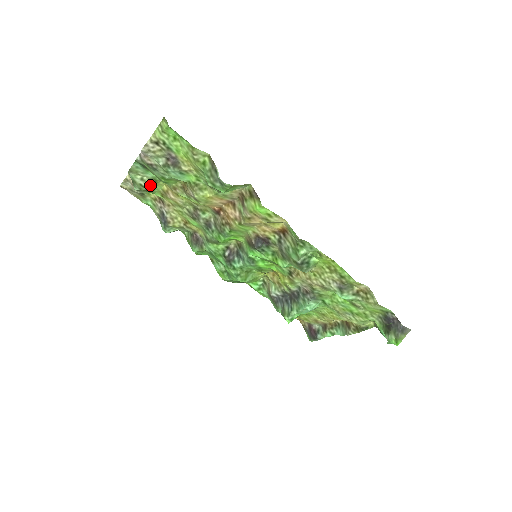
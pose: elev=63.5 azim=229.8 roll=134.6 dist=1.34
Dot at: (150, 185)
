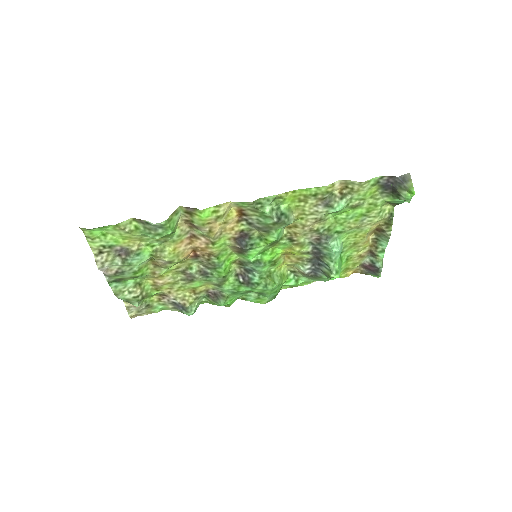
Dot at: (140, 291)
